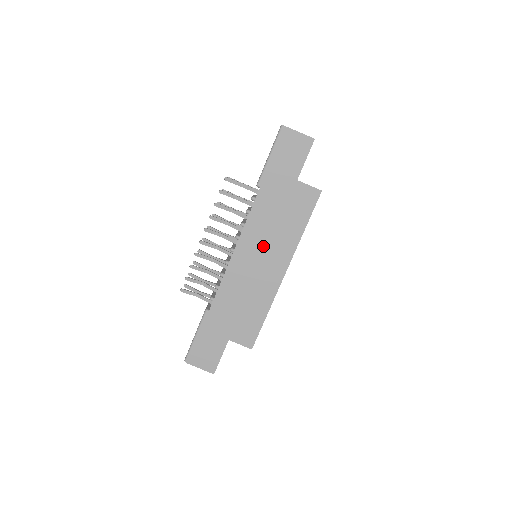
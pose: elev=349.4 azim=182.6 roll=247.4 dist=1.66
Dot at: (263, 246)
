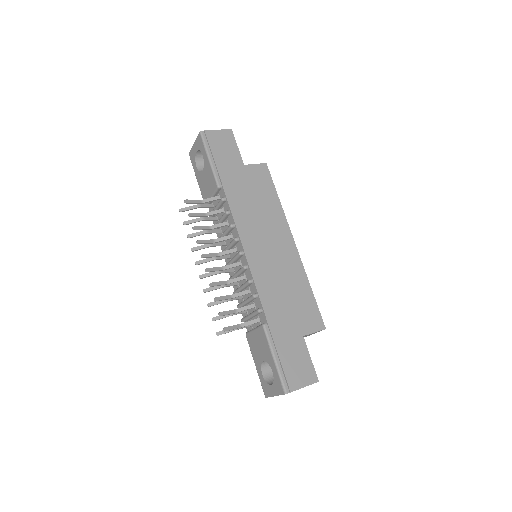
Dot at: (262, 231)
